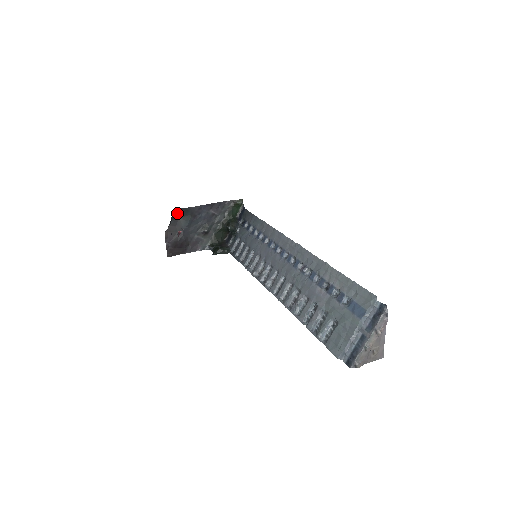
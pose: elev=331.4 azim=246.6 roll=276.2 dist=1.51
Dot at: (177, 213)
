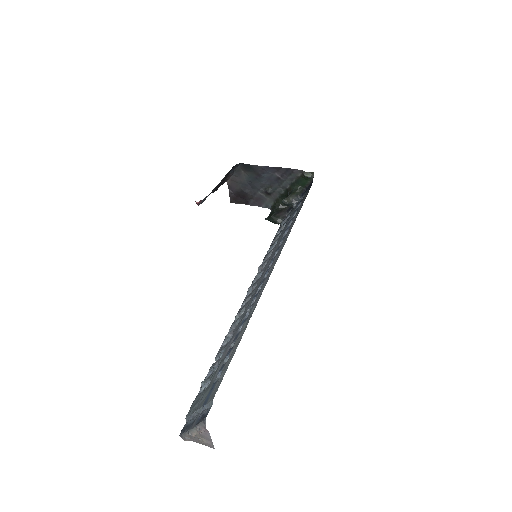
Dot at: (240, 166)
